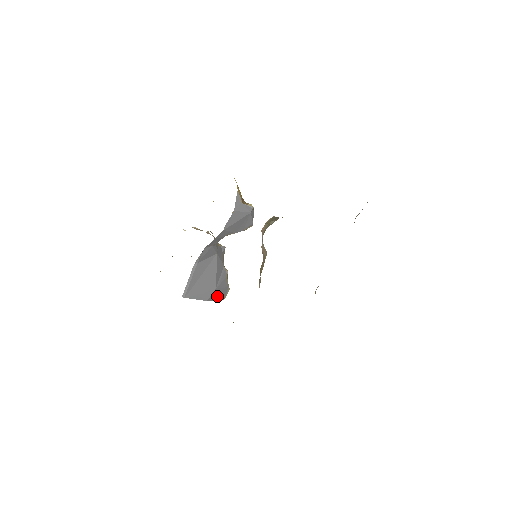
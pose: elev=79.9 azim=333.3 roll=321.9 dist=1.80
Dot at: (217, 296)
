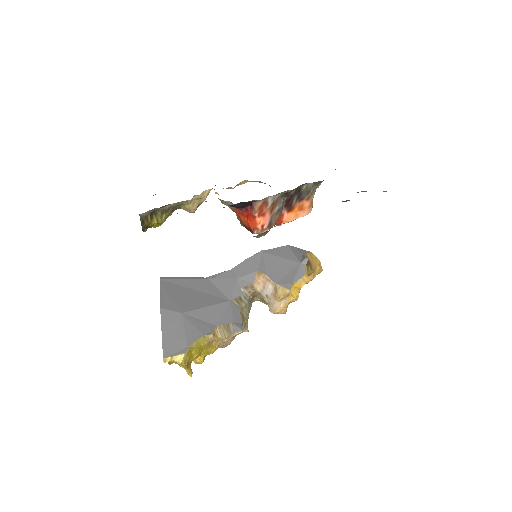
Dot at: (169, 330)
